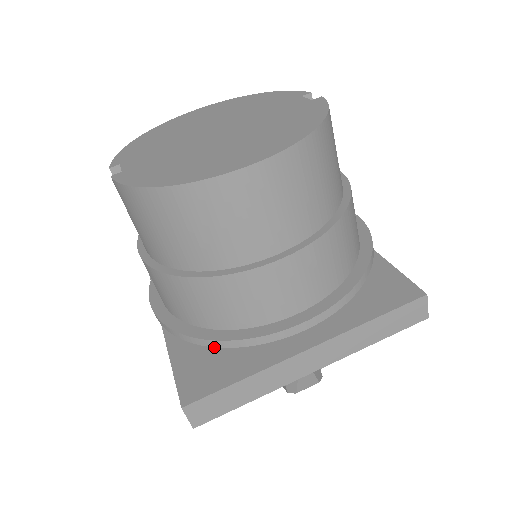
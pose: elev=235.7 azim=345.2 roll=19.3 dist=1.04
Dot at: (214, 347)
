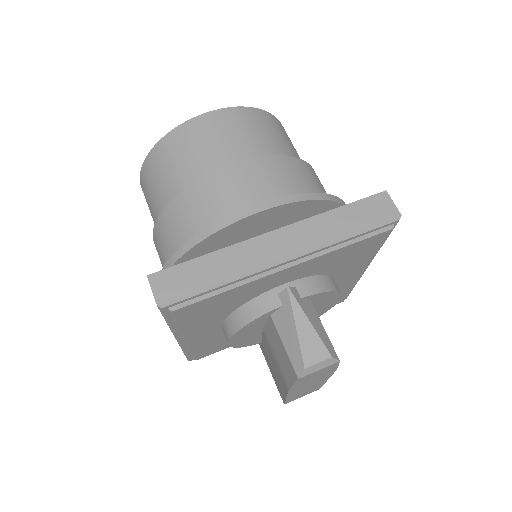
Dot at: occluded
